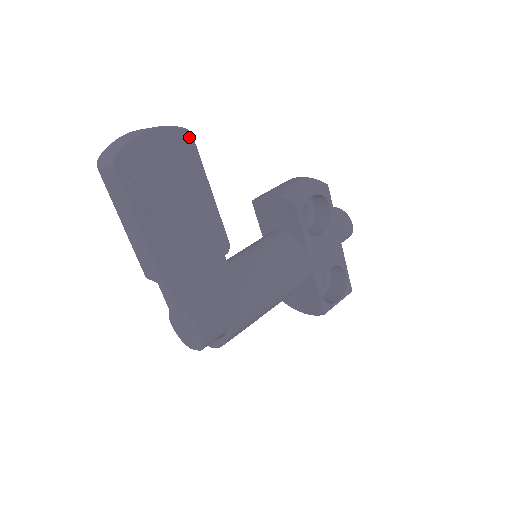
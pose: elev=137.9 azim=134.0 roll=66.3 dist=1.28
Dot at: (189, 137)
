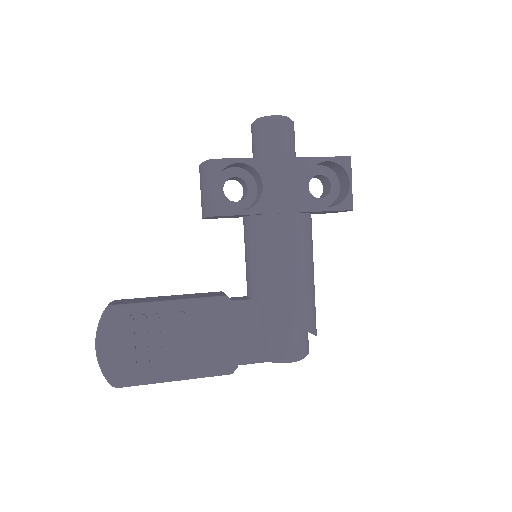
Dot at: (113, 310)
